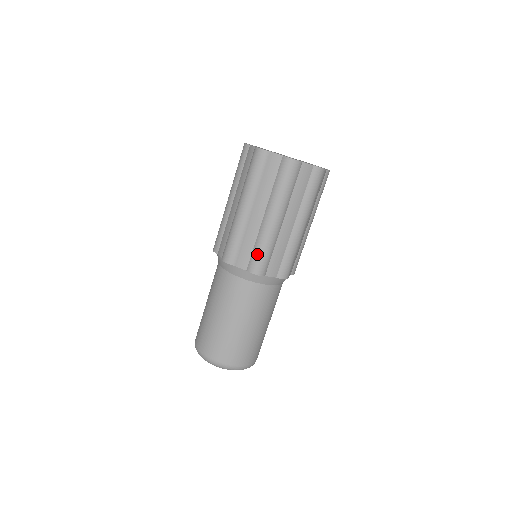
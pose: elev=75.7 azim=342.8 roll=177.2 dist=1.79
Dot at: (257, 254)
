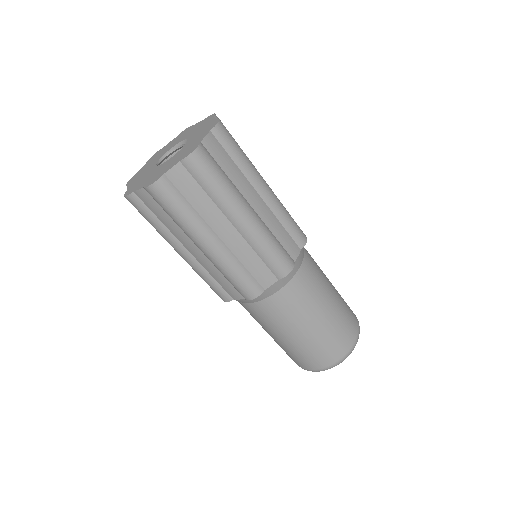
Dot at: occluded
